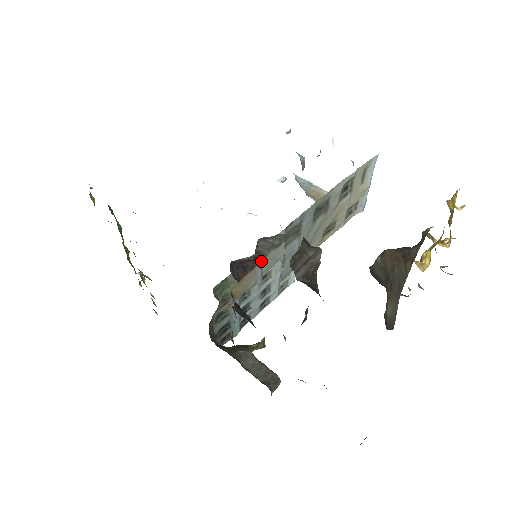
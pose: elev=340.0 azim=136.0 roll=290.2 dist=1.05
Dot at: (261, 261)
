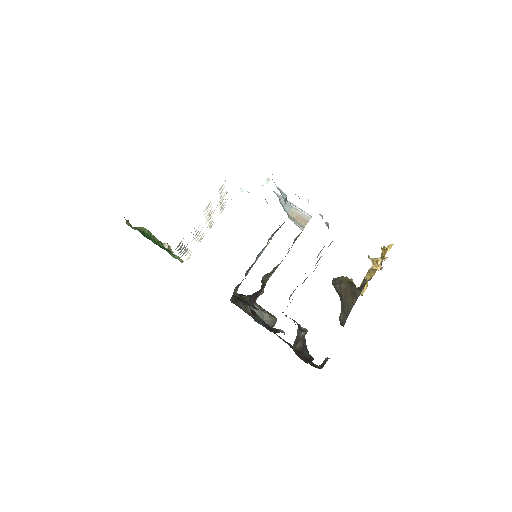
Dot at: (265, 285)
